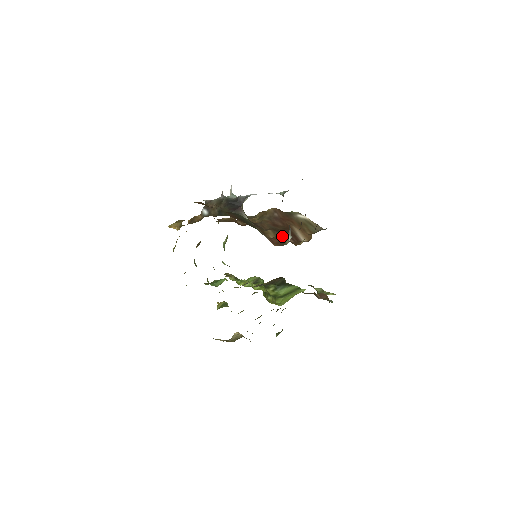
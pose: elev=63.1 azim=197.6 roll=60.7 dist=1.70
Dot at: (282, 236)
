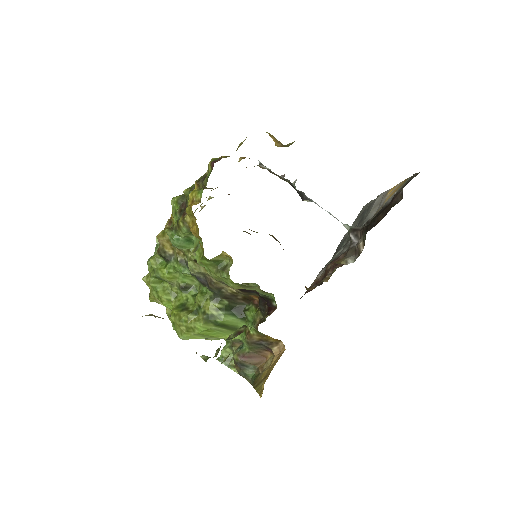
Dot at: occluded
